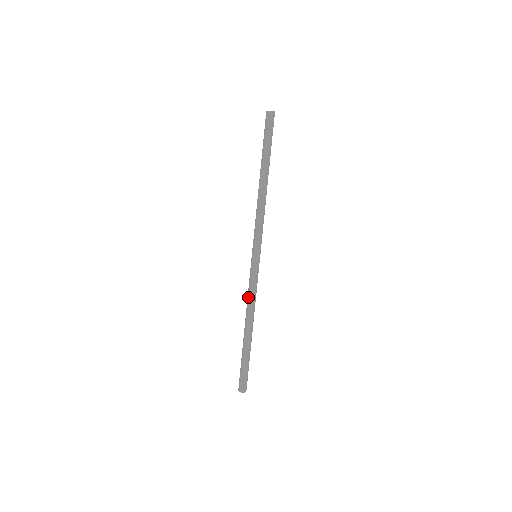
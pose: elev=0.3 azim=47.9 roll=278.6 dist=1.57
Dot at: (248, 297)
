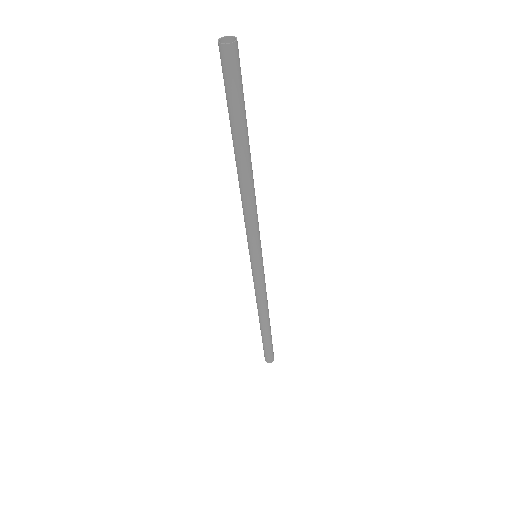
Dot at: (260, 298)
